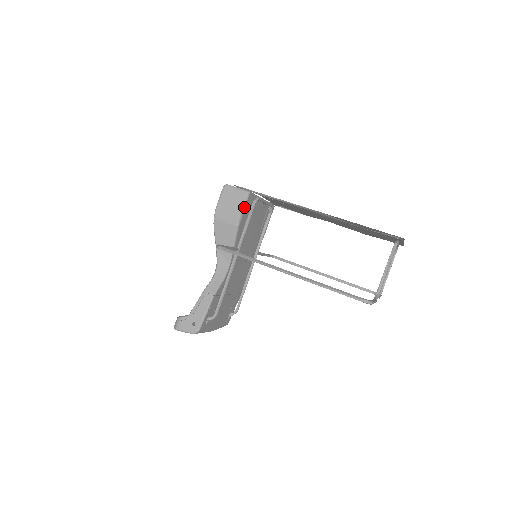
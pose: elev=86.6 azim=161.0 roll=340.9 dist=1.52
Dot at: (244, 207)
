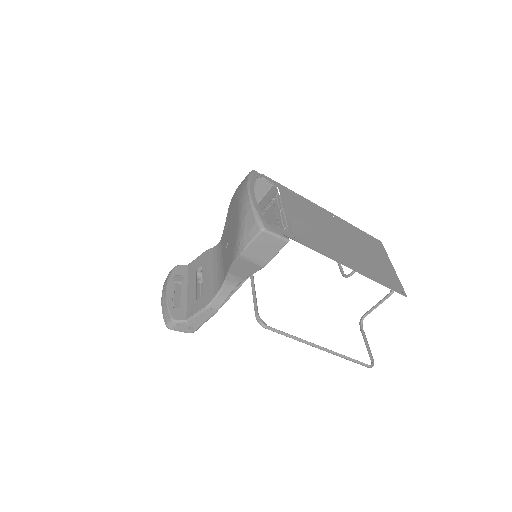
Dot at: occluded
